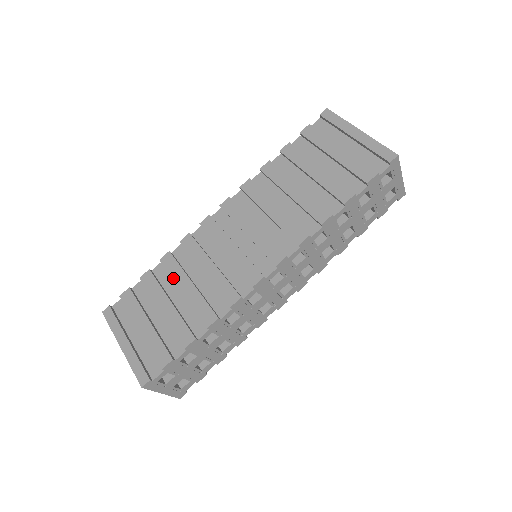
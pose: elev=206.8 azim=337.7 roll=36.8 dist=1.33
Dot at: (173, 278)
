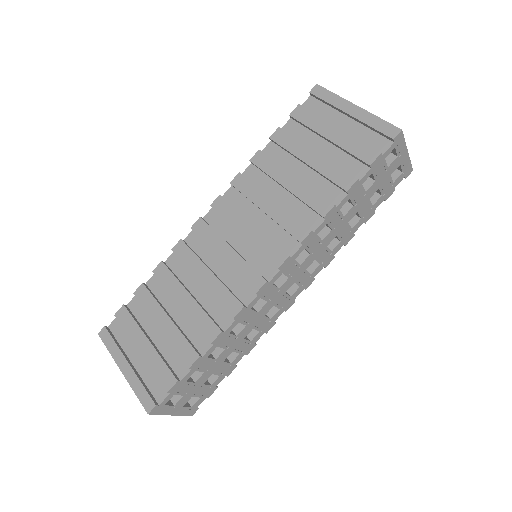
Dot at: (169, 291)
